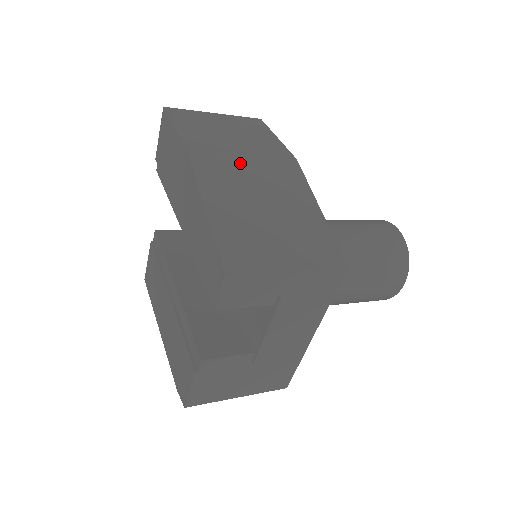
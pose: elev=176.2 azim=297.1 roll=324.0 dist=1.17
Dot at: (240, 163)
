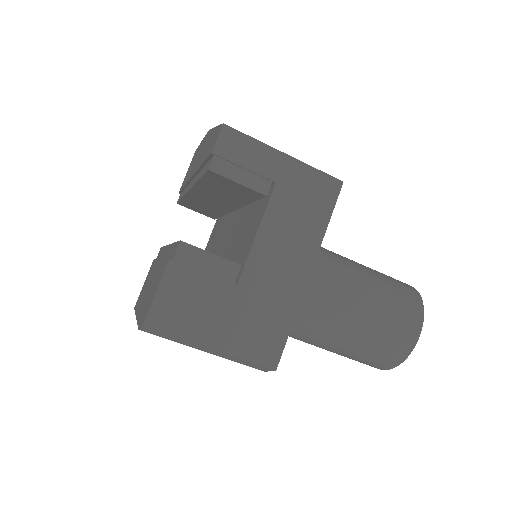
Dot at: occluded
